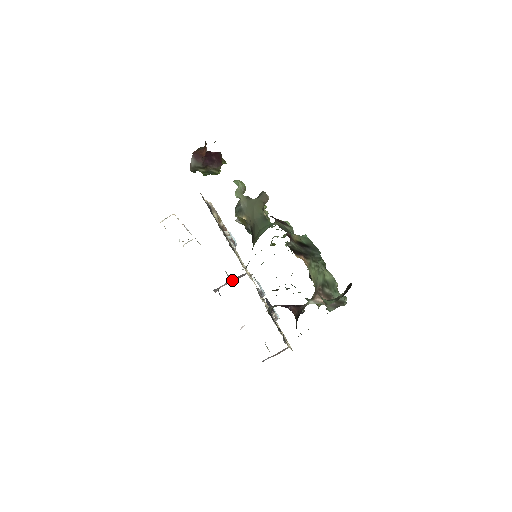
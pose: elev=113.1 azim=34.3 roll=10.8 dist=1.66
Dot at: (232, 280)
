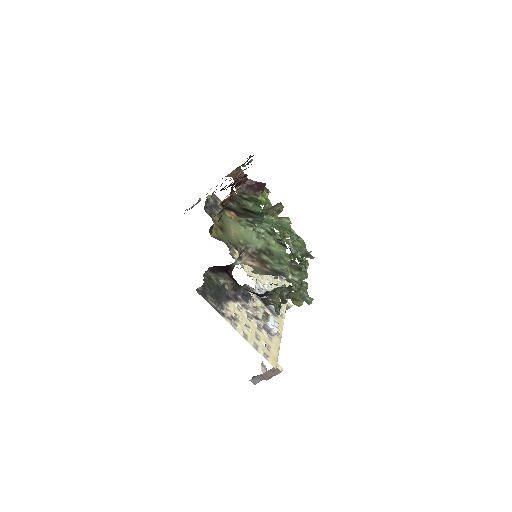
Dot at: occluded
